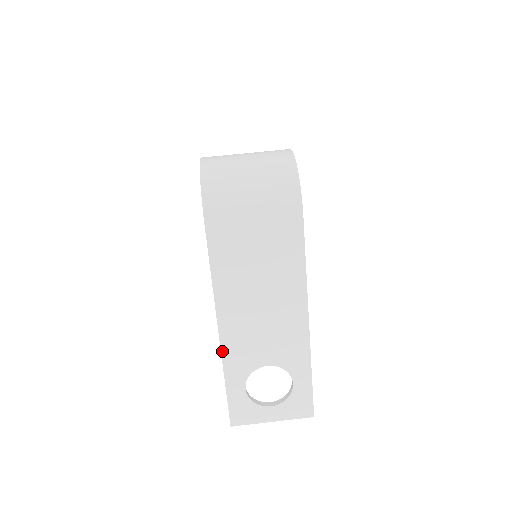
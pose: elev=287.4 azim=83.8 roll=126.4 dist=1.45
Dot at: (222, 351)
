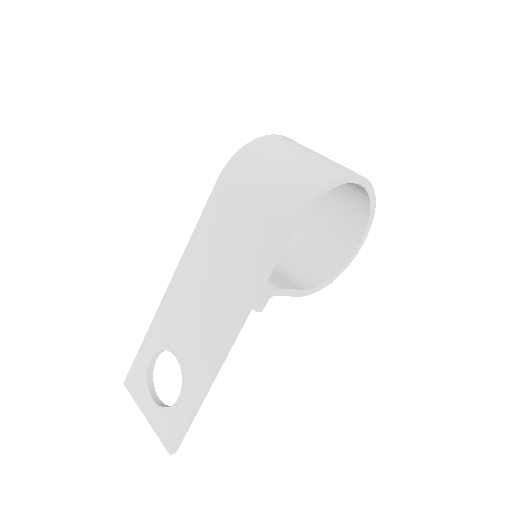
Dot at: (160, 306)
